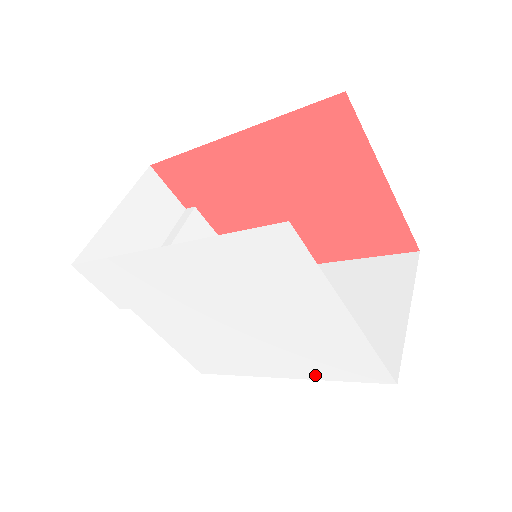
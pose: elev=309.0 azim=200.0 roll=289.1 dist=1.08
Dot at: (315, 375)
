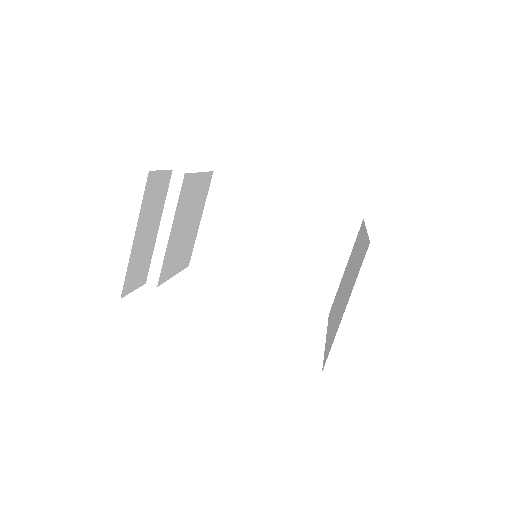
Dot at: occluded
